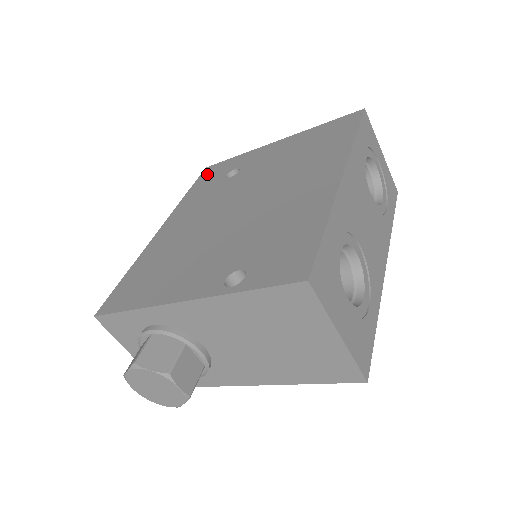
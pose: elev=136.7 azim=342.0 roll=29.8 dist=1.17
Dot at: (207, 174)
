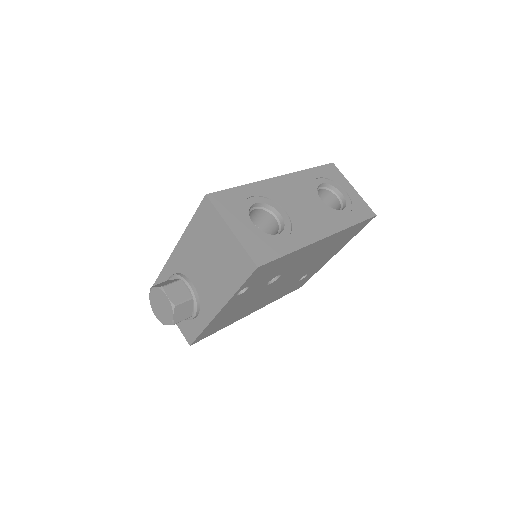
Dot at: occluded
